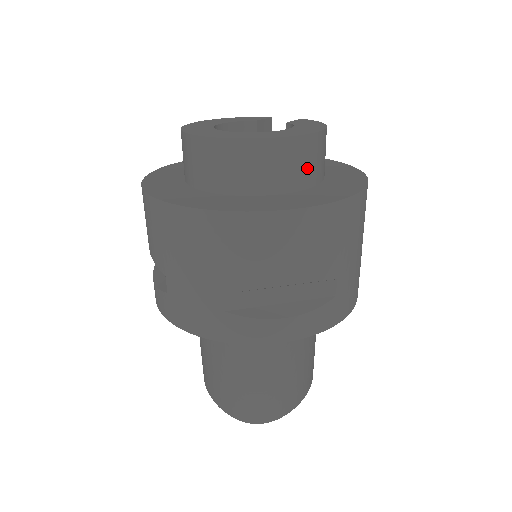
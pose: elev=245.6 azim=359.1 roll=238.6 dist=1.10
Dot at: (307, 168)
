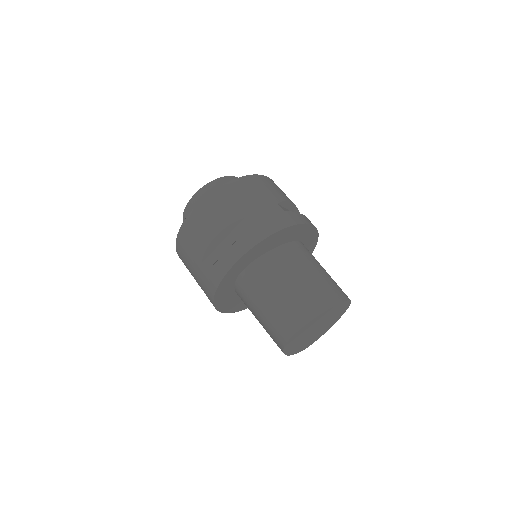
Dot at: occluded
